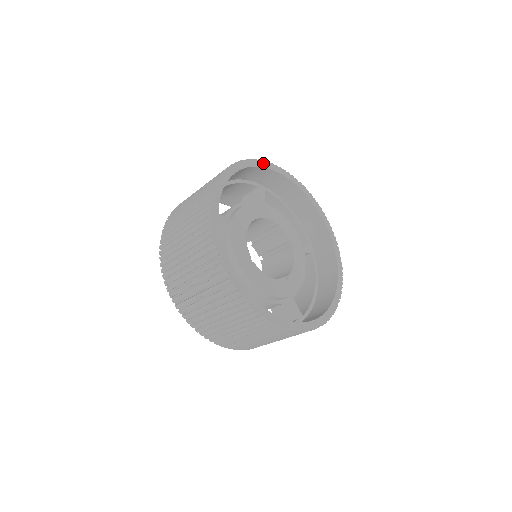
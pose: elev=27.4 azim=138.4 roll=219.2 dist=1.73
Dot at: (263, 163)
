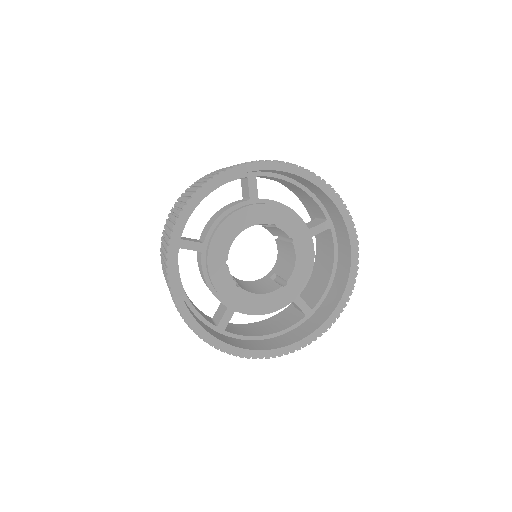
Dot at: (233, 170)
